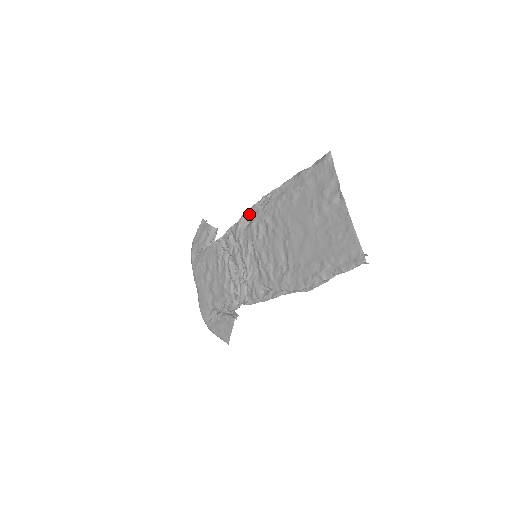
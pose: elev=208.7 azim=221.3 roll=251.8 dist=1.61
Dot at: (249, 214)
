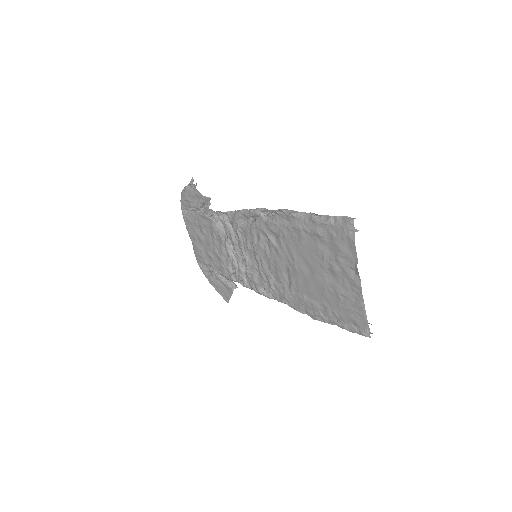
Dot at: (248, 215)
